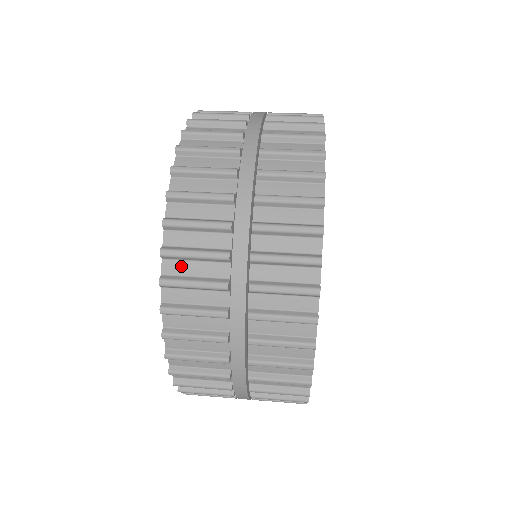
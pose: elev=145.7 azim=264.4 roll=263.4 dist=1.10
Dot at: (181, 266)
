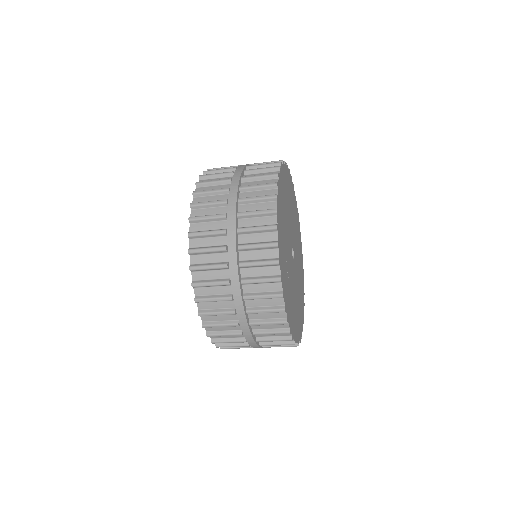
Dot at: occluded
